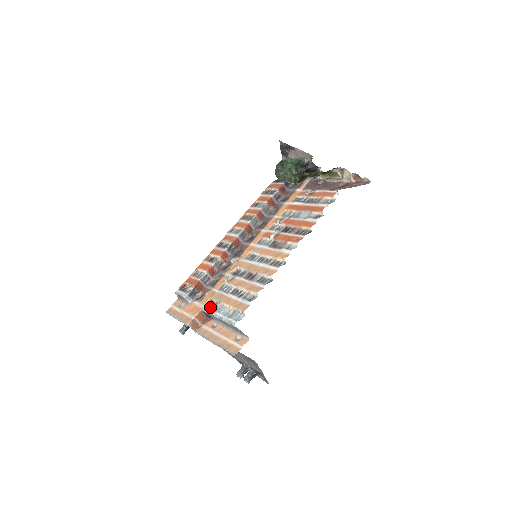
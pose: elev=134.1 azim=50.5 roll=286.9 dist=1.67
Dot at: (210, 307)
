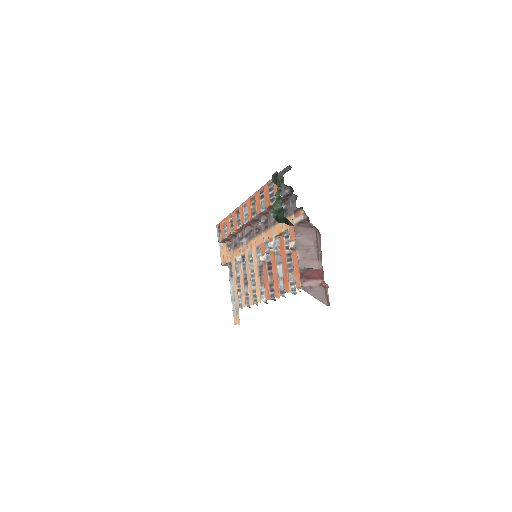
Dot at: (230, 269)
